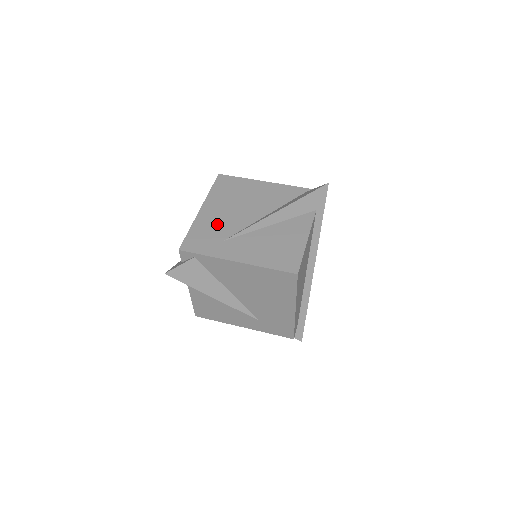
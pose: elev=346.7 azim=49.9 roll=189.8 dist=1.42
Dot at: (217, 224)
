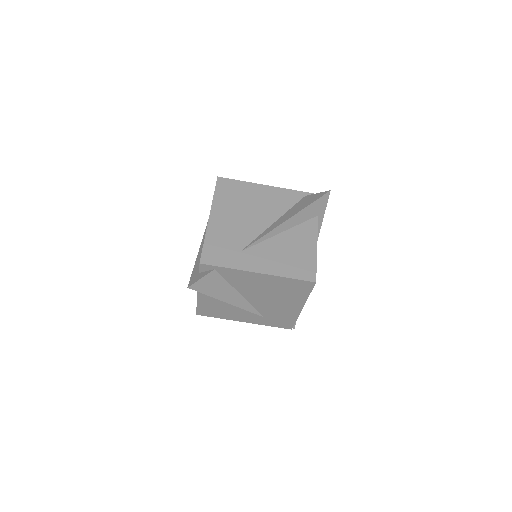
Dot at: (230, 233)
